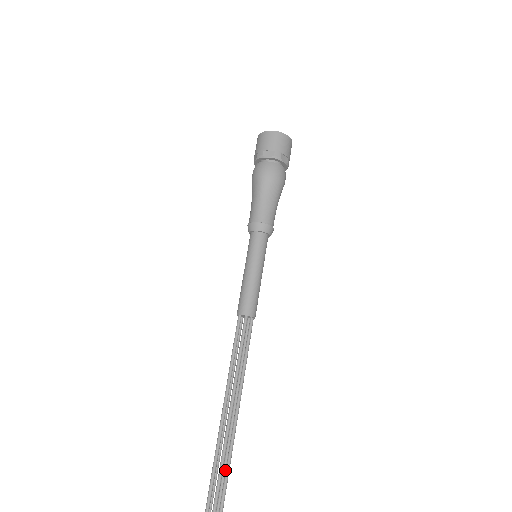
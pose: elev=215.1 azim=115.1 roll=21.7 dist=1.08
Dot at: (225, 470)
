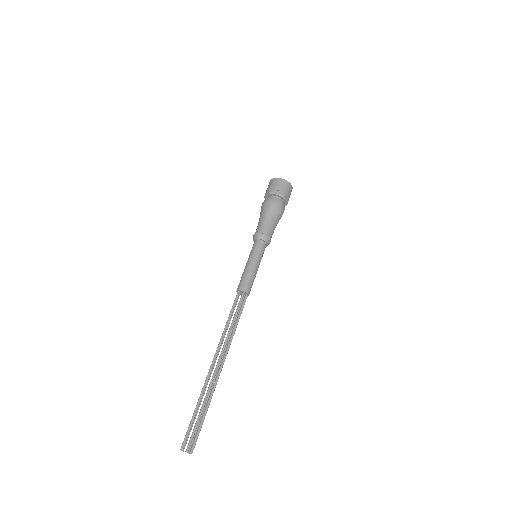
Dot at: (210, 392)
